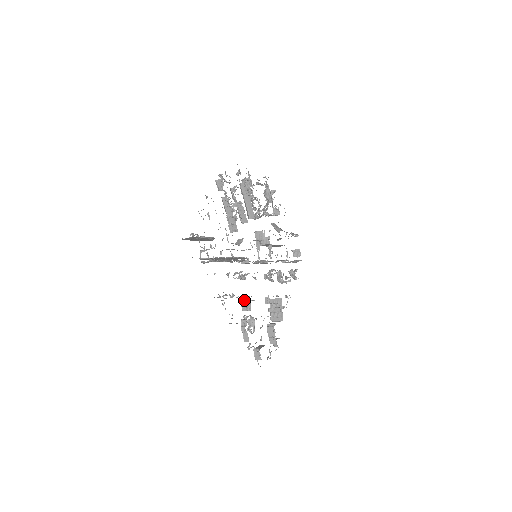
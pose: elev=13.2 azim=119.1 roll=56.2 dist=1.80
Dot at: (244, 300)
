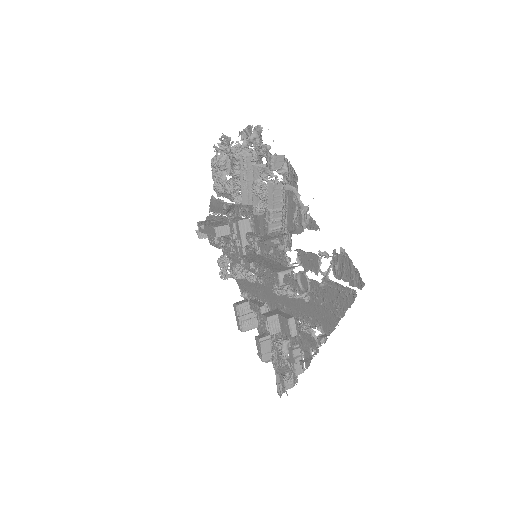
Dot at: (292, 323)
